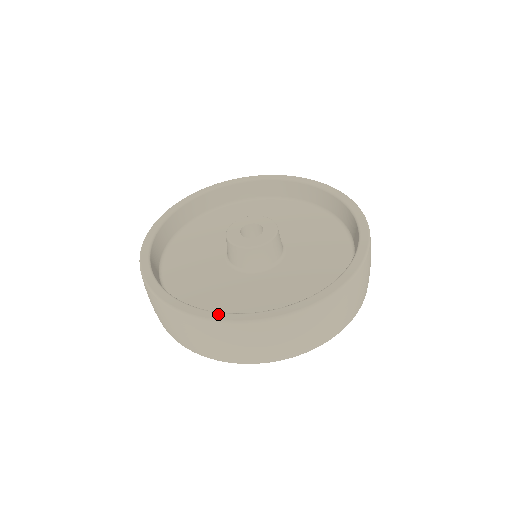
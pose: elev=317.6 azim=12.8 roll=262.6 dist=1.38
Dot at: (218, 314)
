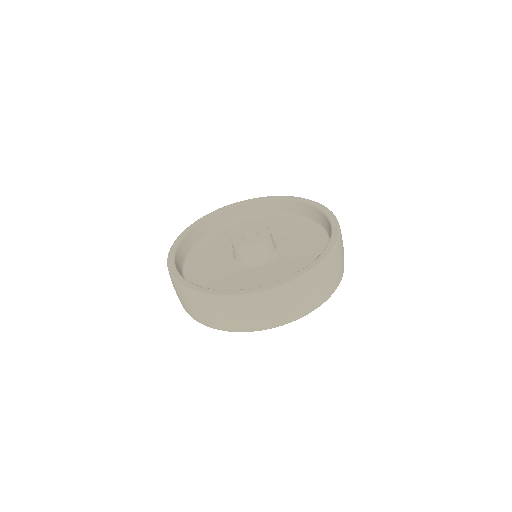
Dot at: (210, 290)
